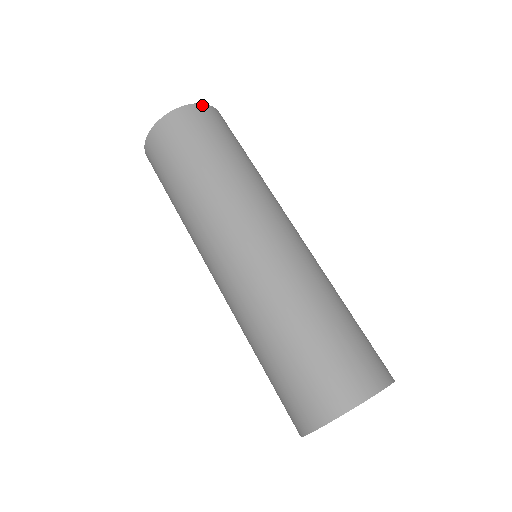
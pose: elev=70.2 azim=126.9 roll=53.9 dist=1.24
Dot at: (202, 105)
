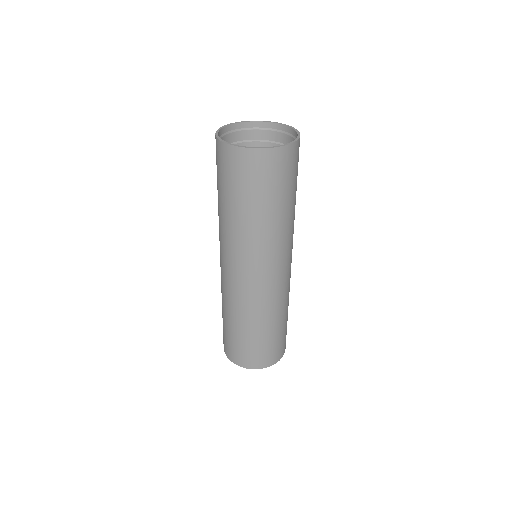
Dot at: (295, 144)
